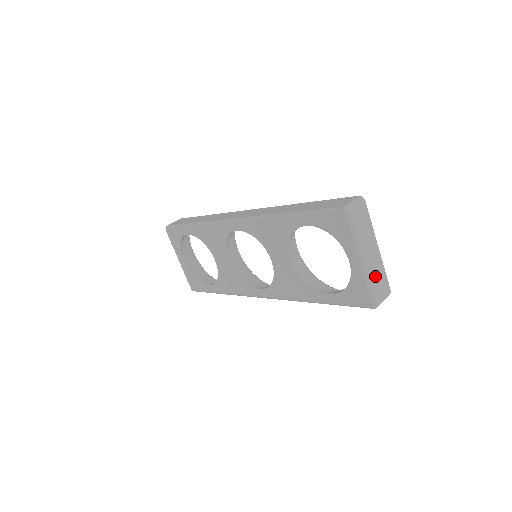
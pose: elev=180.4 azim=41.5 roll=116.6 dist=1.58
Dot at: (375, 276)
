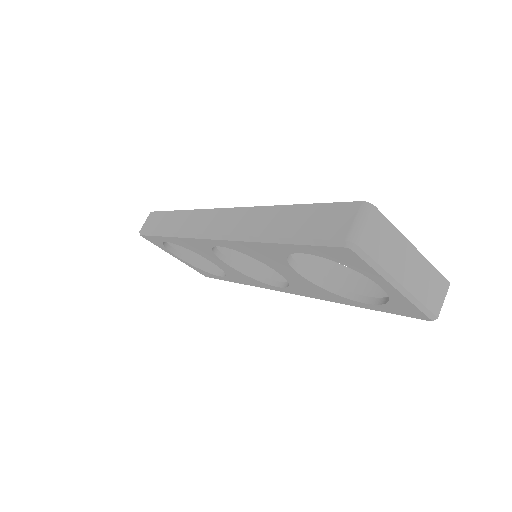
Dot at: (423, 288)
